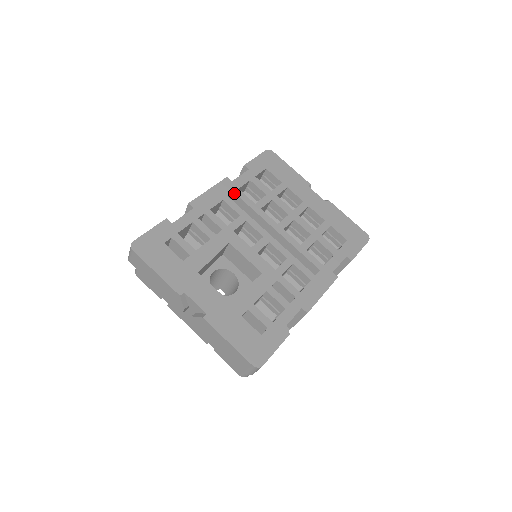
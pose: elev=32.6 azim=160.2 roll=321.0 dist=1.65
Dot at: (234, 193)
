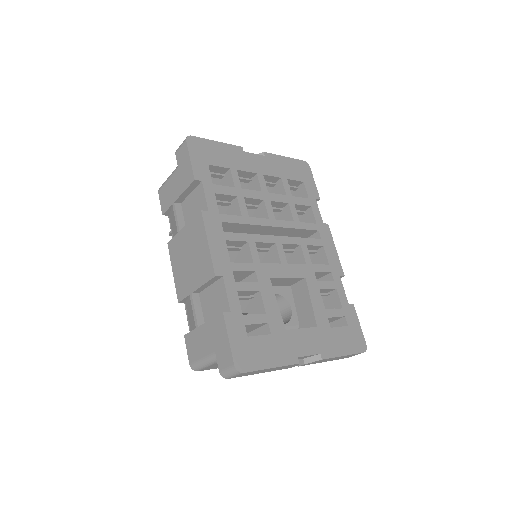
Dot at: (222, 222)
